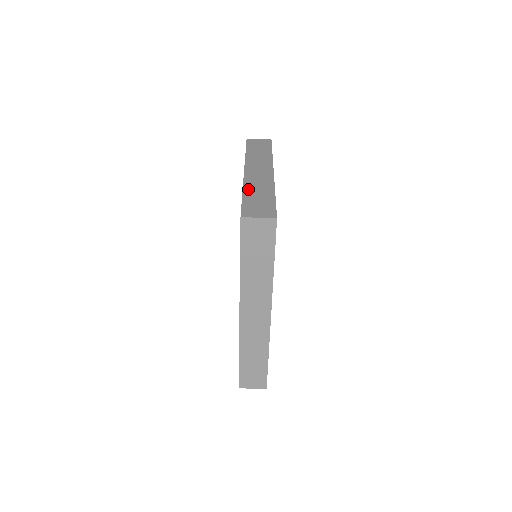
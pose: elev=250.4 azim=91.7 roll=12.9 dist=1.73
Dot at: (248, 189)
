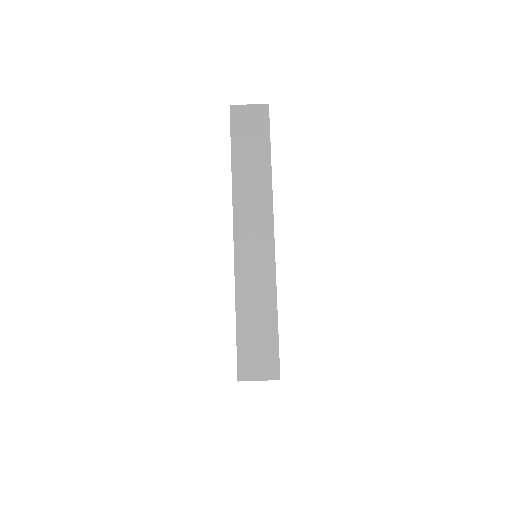
Dot at: (242, 301)
